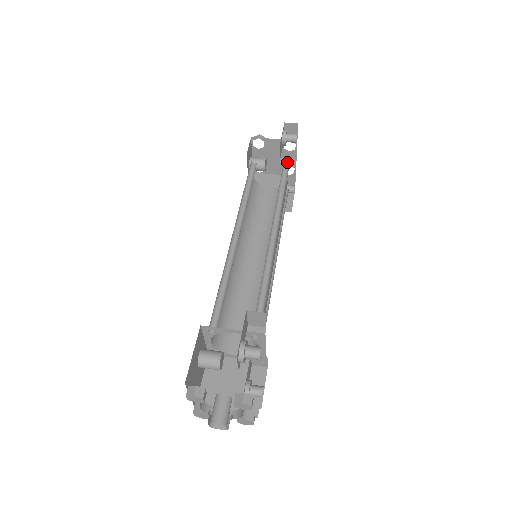
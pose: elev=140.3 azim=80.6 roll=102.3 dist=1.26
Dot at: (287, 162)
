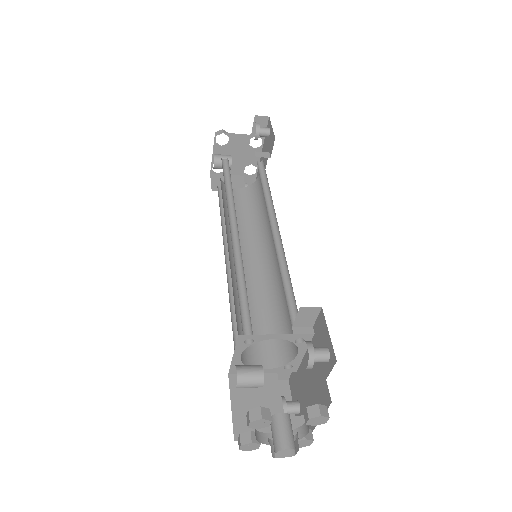
Dot at: (263, 156)
